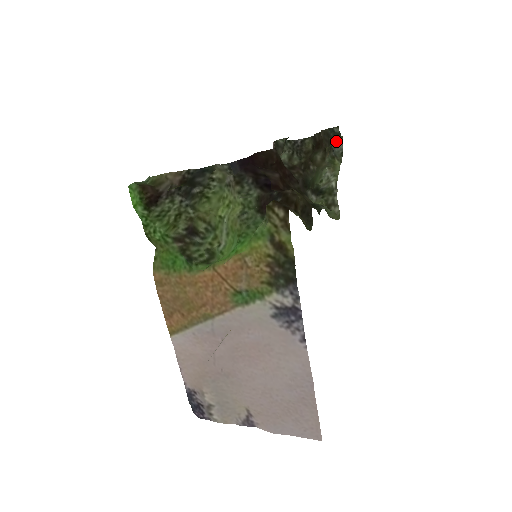
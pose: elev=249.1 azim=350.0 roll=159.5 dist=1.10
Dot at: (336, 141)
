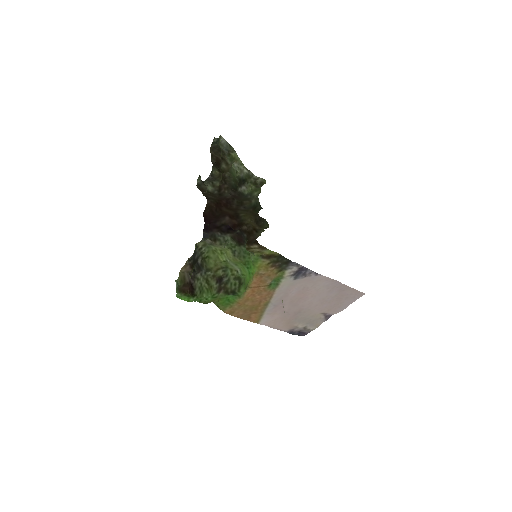
Dot at: occluded
